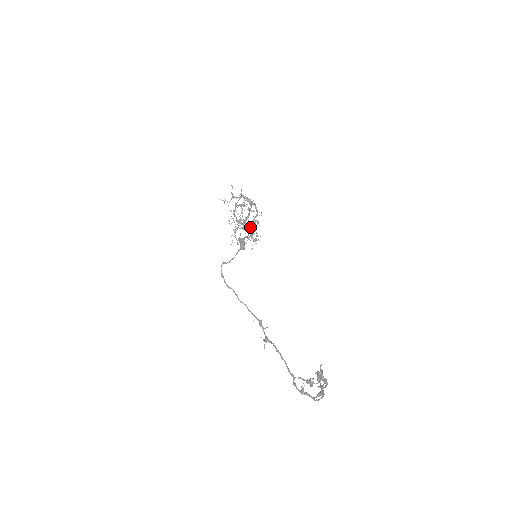
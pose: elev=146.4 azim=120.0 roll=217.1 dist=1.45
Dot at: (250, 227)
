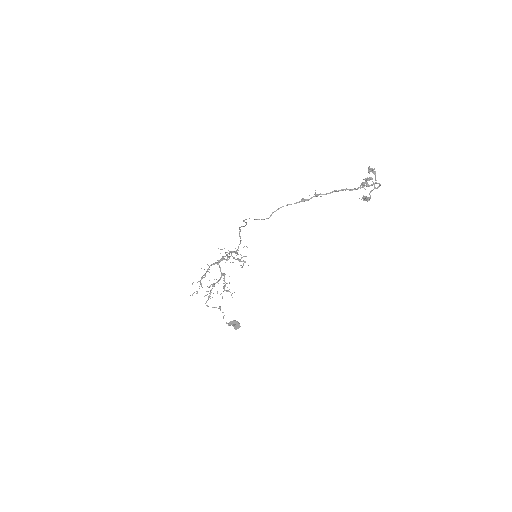
Dot at: (233, 258)
